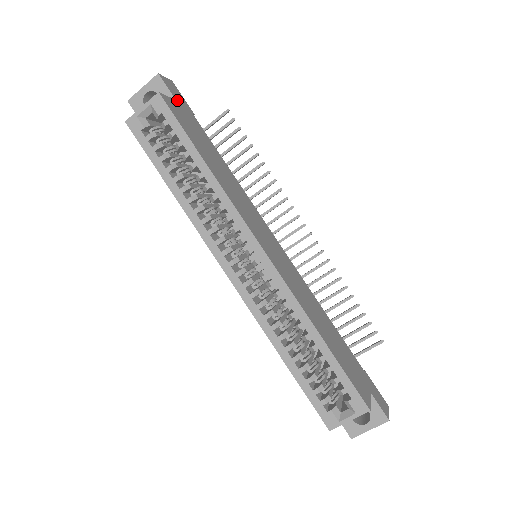
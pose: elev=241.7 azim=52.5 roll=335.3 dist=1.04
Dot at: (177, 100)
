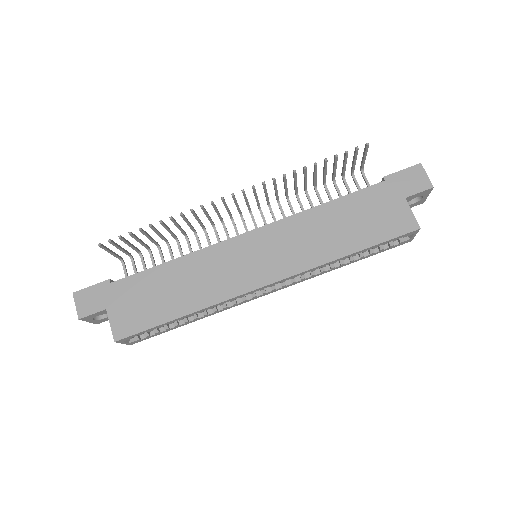
Dot at: (105, 306)
